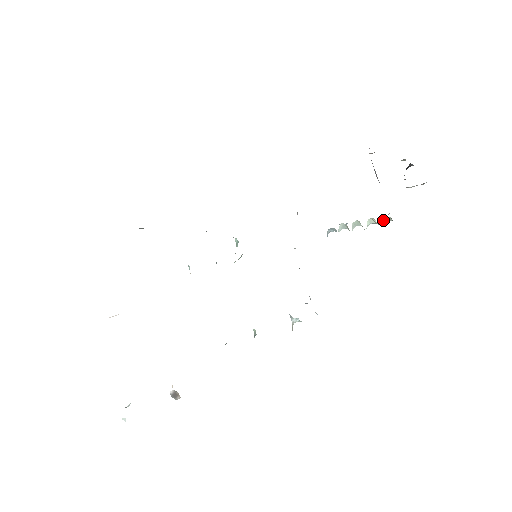
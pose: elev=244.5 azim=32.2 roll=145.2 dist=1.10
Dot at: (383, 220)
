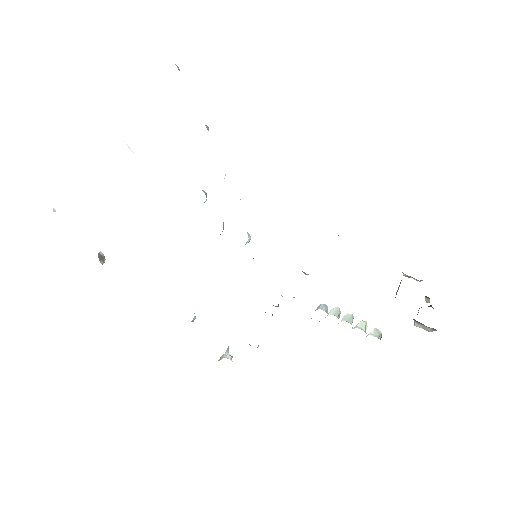
Dot at: (373, 332)
